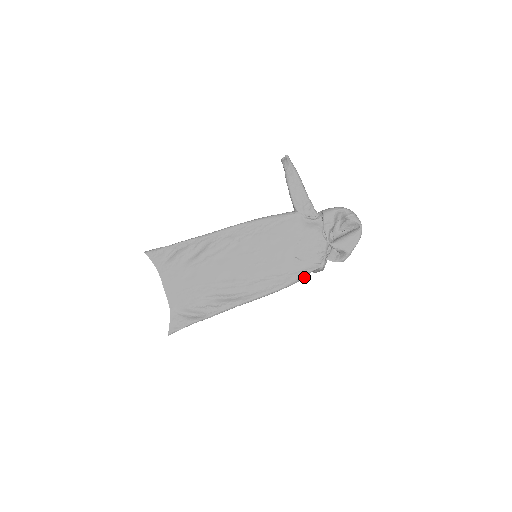
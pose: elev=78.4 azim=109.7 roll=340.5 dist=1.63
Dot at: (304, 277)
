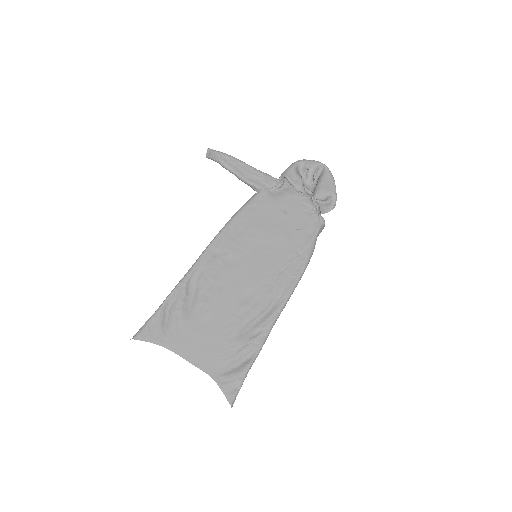
Dot at: (315, 243)
